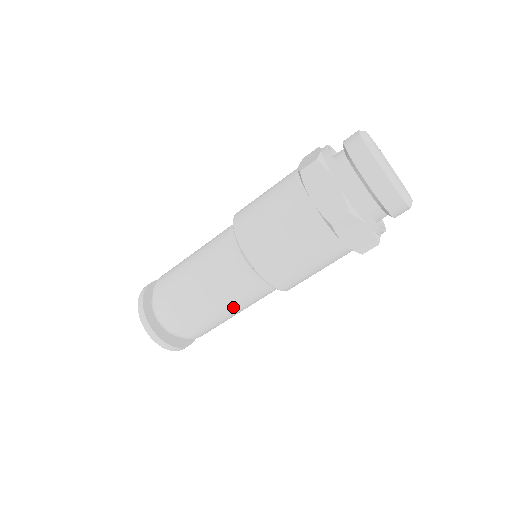
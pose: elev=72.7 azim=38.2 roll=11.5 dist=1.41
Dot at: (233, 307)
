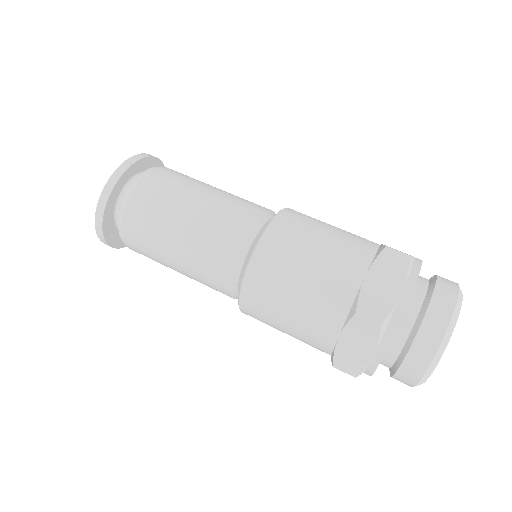
Dot at: occluded
